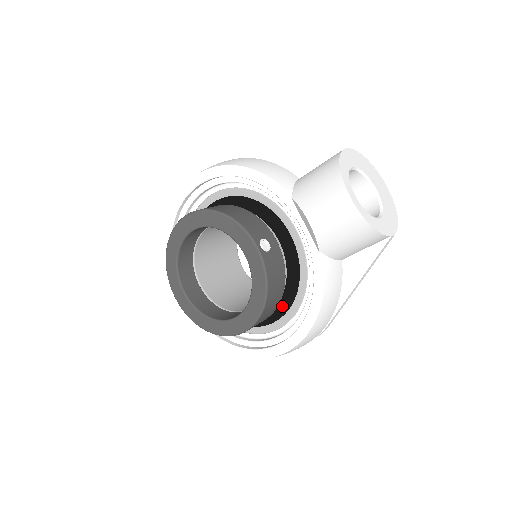
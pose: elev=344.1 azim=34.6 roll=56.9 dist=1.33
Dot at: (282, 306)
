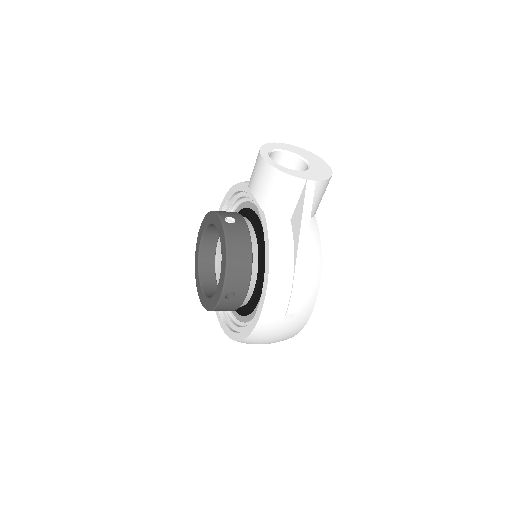
Dot at: (261, 278)
